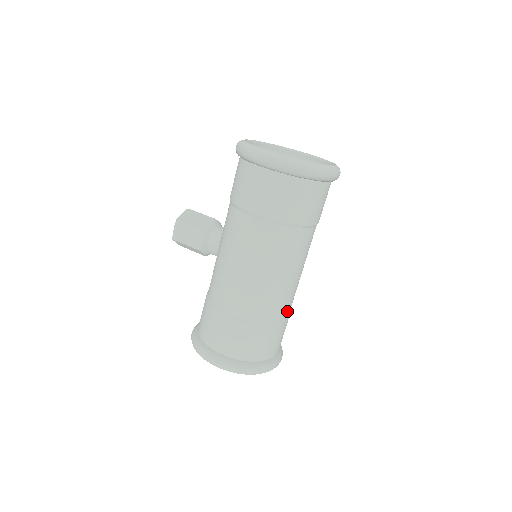
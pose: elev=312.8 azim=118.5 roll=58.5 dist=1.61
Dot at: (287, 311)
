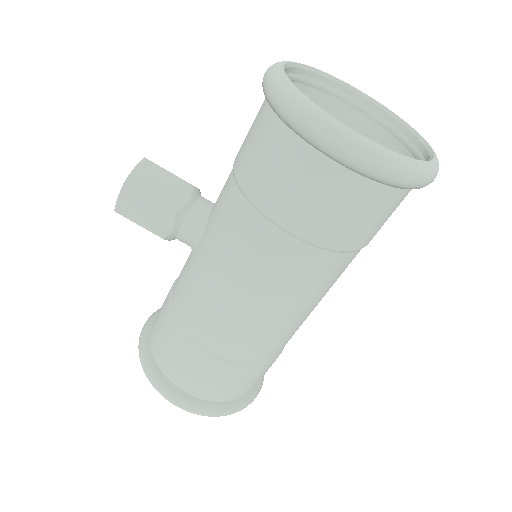
Dot at: occluded
